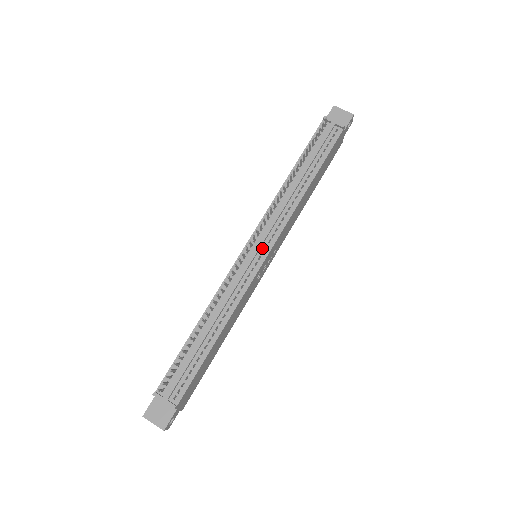
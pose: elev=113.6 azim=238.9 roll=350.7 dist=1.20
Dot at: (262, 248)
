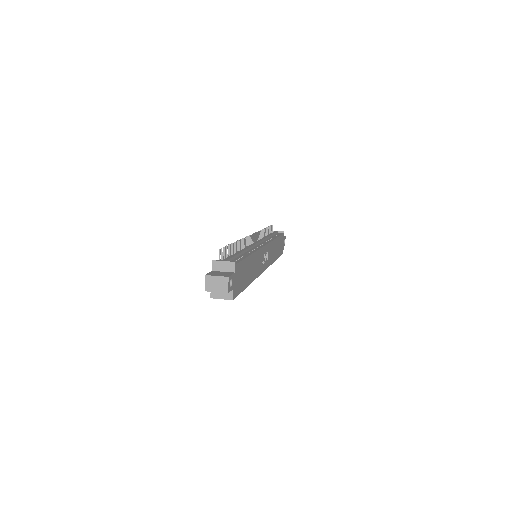
Dot at: (261, 244)
